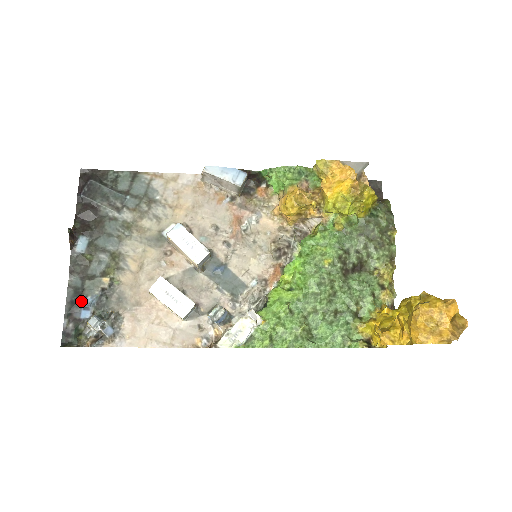
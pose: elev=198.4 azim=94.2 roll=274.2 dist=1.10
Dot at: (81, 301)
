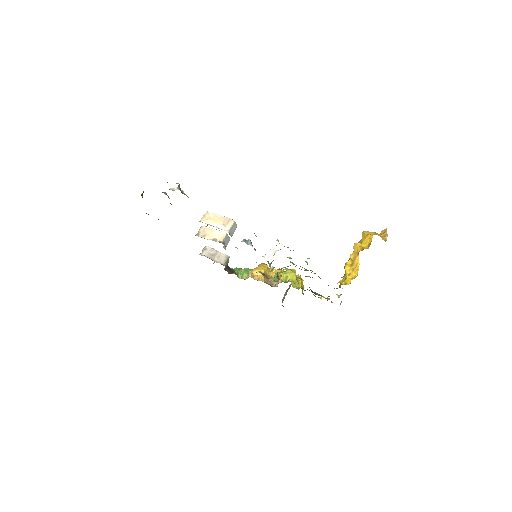
Dot at: occluded
